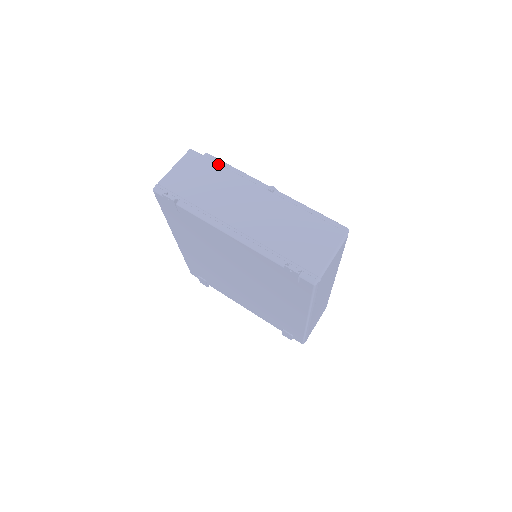
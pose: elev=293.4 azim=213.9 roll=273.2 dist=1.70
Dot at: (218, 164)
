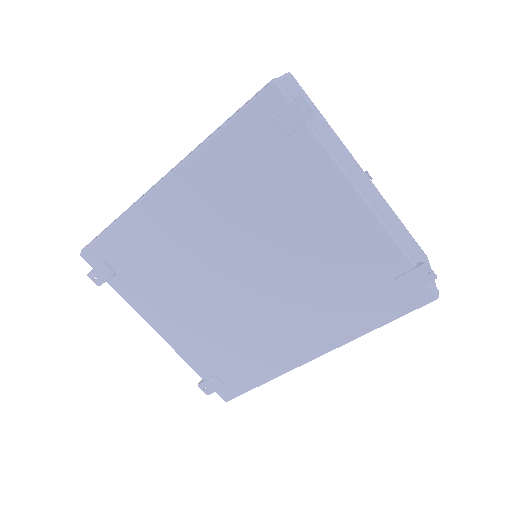
Dot at: occluded
